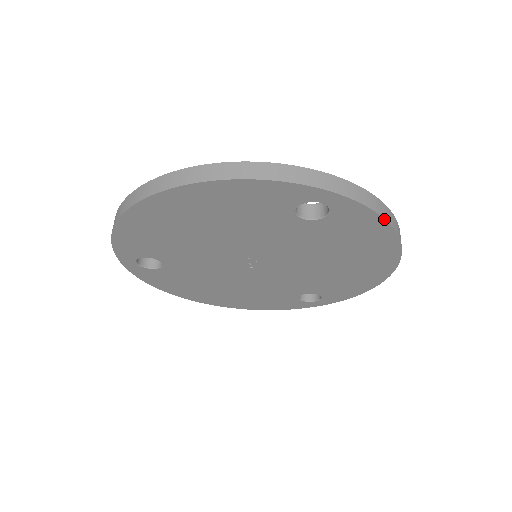
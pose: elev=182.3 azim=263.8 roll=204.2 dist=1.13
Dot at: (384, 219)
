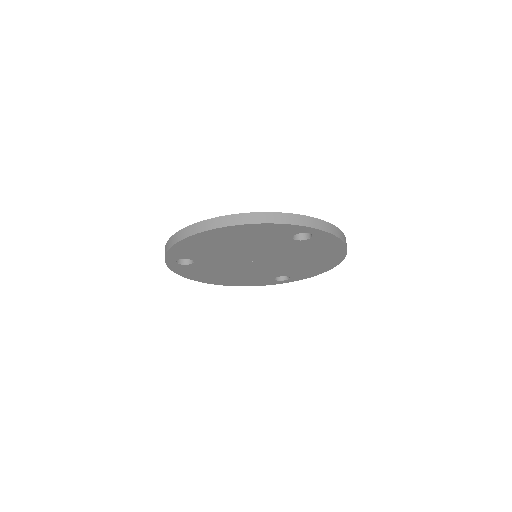
Dot at: (341, 240)
